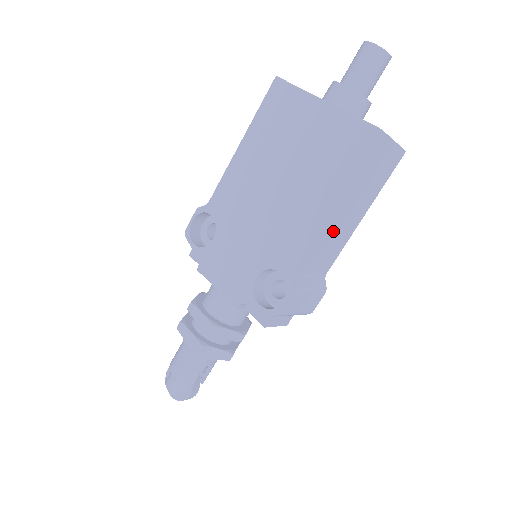
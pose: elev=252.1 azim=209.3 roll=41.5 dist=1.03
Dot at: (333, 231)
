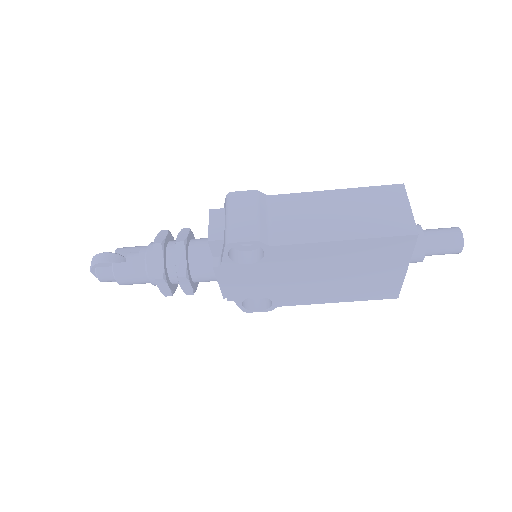
Dot at: occluded
